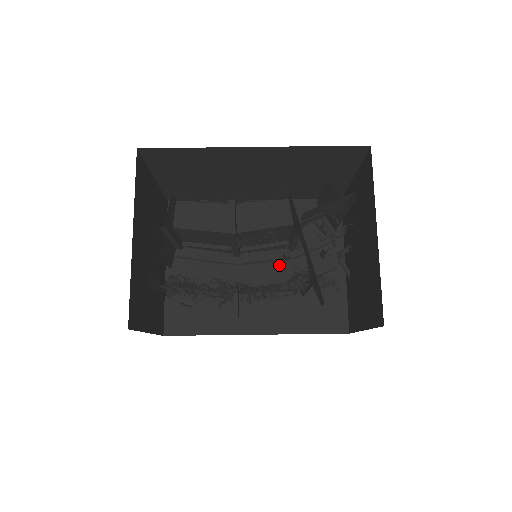
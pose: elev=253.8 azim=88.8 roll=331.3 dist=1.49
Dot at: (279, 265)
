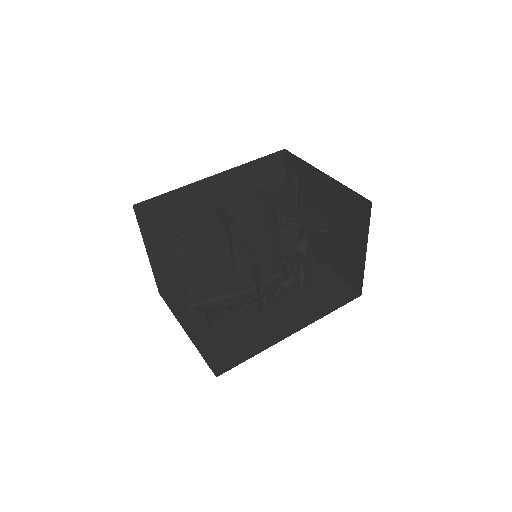
Dot at: (275, 280)
